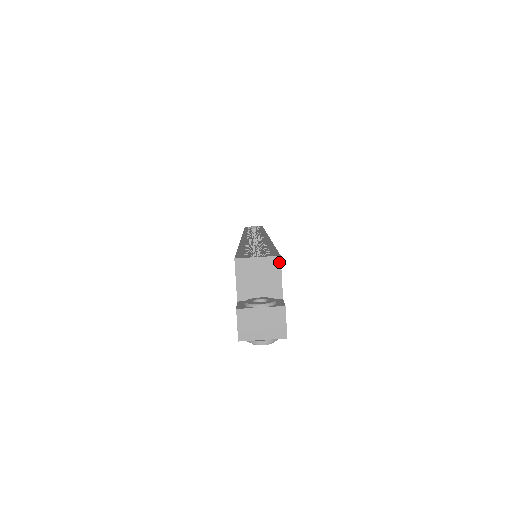
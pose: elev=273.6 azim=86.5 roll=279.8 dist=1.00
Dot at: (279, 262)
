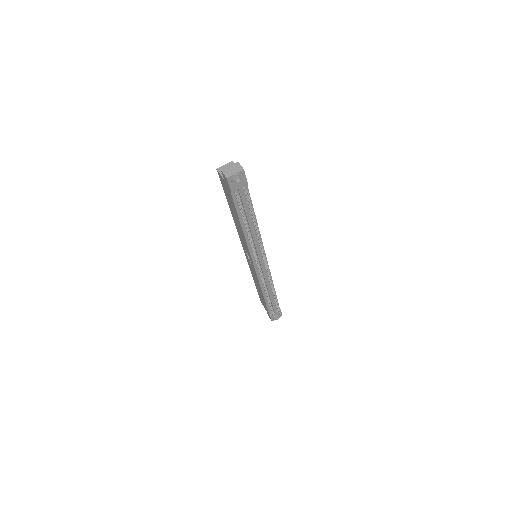
Dot at: (233, 163)
